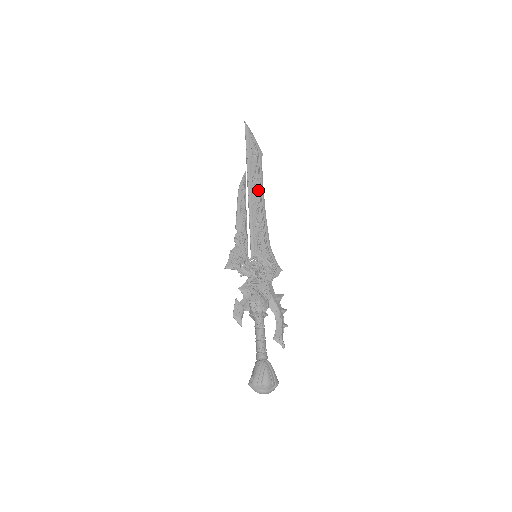
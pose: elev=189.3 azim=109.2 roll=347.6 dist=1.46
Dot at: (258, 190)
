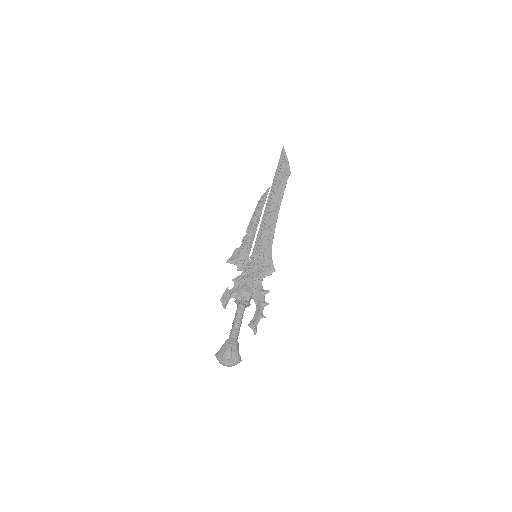
Dot at: (275, 202)
